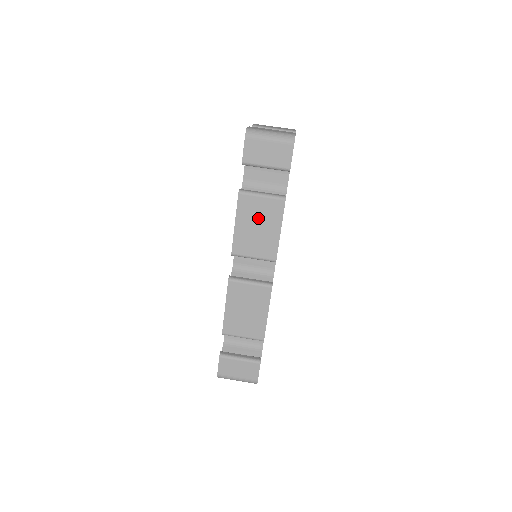
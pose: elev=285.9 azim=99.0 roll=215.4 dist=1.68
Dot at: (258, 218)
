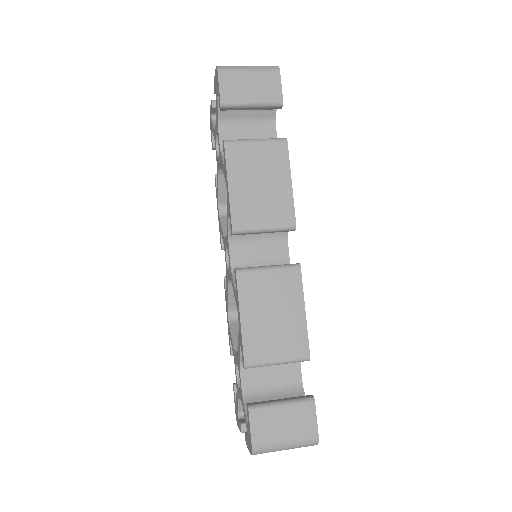
Dot at: (258, 171)
